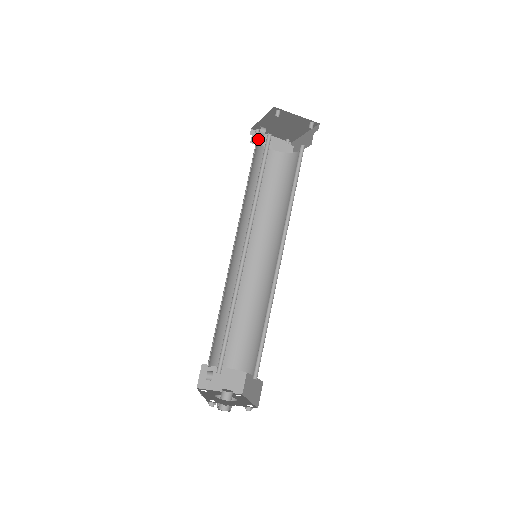
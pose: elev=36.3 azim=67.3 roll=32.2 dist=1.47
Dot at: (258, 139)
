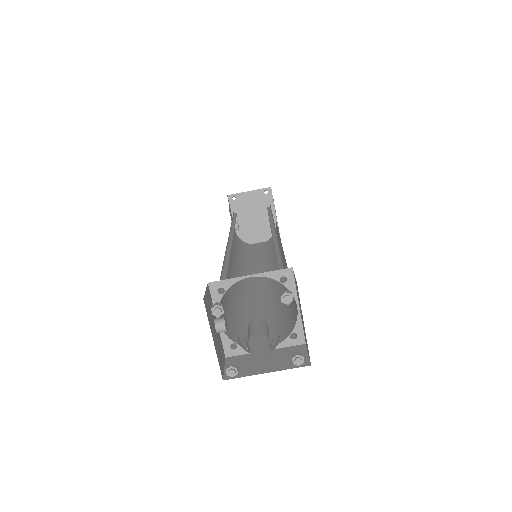
Dot at: occluded
